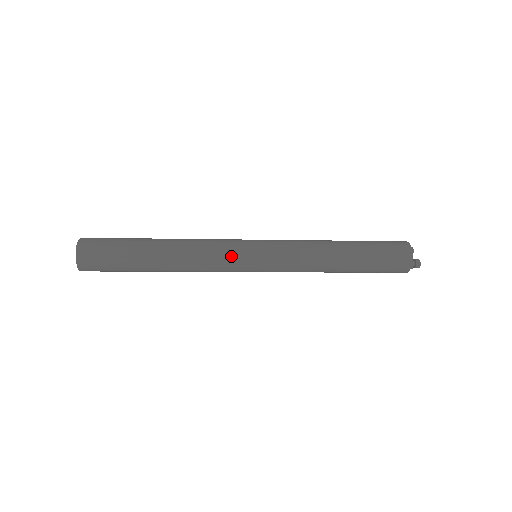
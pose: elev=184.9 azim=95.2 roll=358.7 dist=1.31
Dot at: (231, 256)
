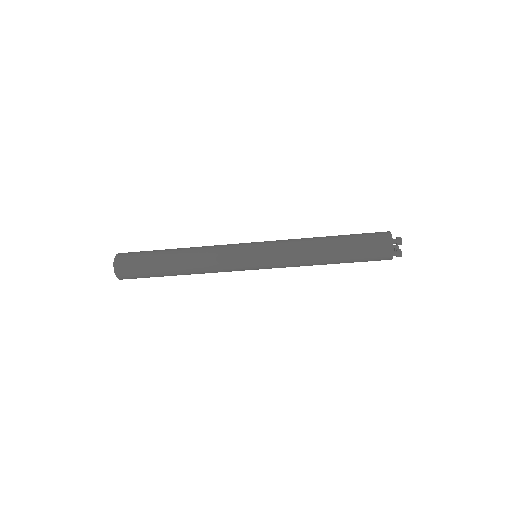
Dot at: (233, 245)
